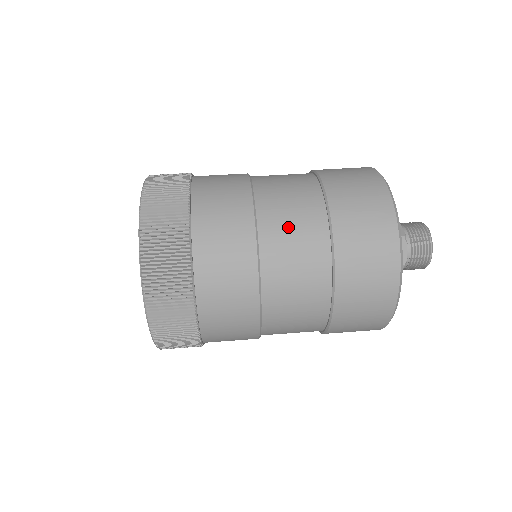
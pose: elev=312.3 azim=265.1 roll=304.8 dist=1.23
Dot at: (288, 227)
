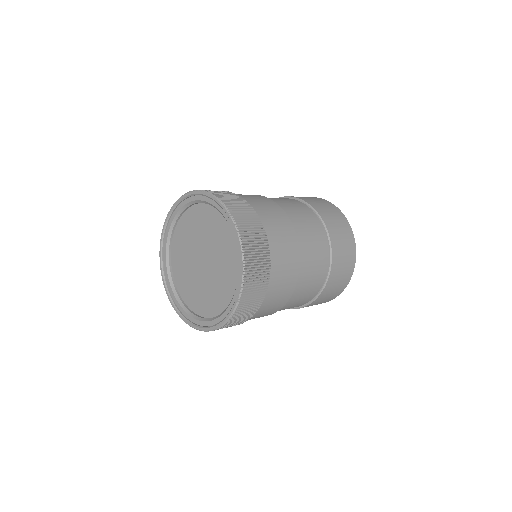
Dot at: (302, 220)
